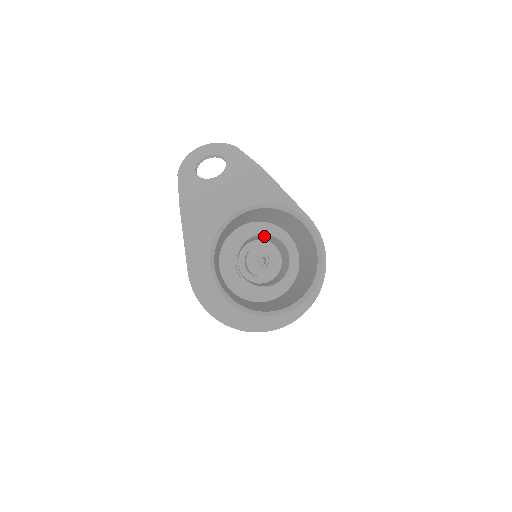
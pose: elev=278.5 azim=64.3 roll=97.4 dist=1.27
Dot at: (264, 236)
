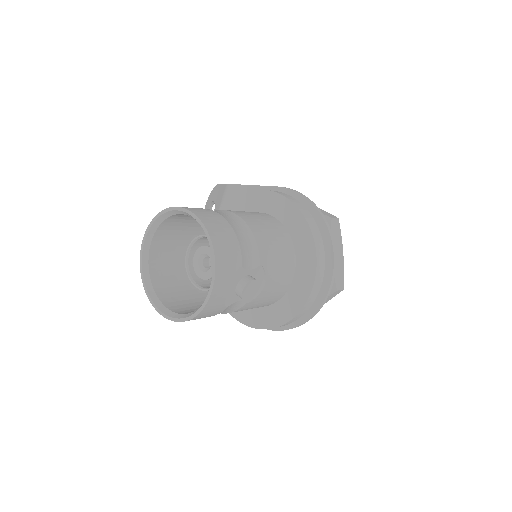
Dot at: (207, 242)
